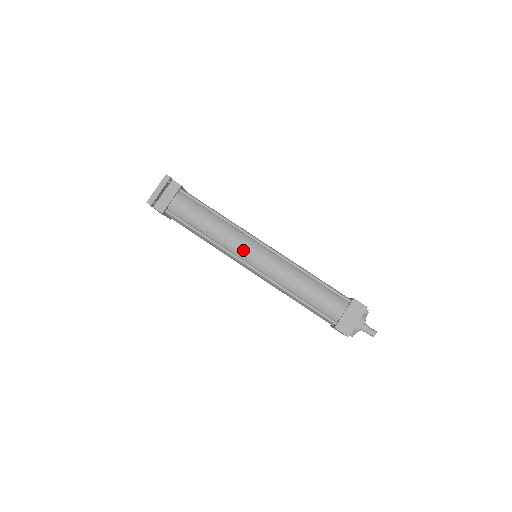
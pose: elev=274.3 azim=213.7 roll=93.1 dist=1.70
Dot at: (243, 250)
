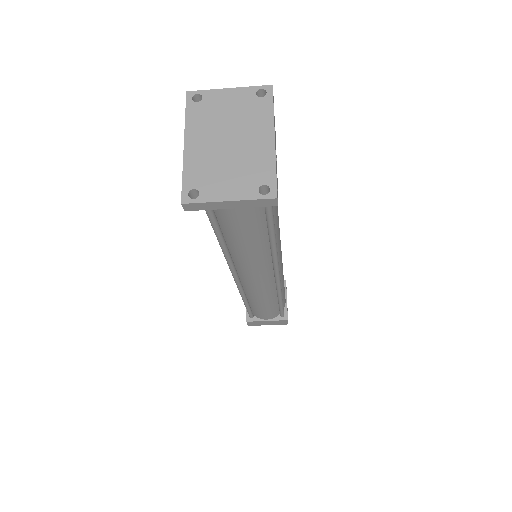
Dot at: (249, 274)
